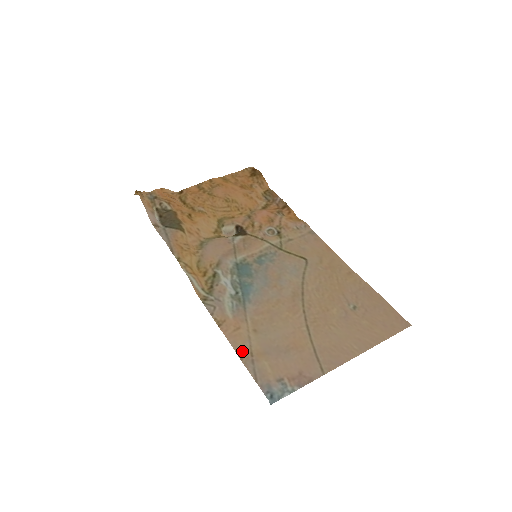
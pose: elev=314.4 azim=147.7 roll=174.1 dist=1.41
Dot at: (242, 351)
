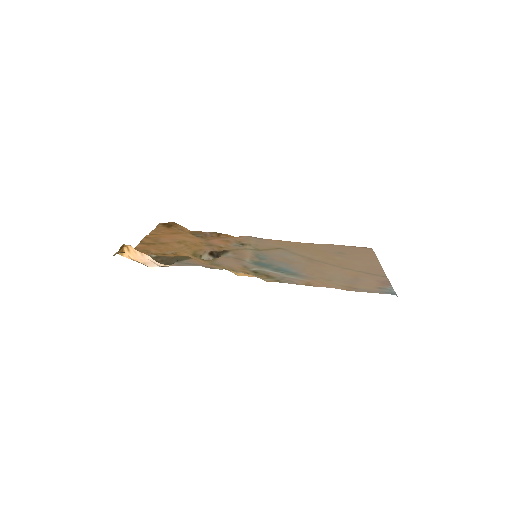
Dot at: (343, 288)
